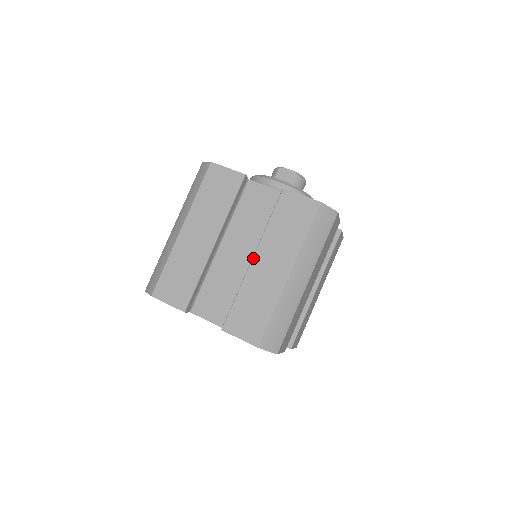
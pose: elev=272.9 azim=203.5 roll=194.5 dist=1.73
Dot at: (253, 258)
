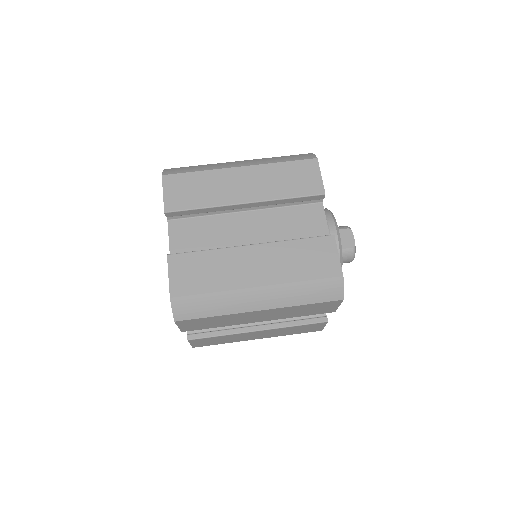
Dot at: (252, 245)
